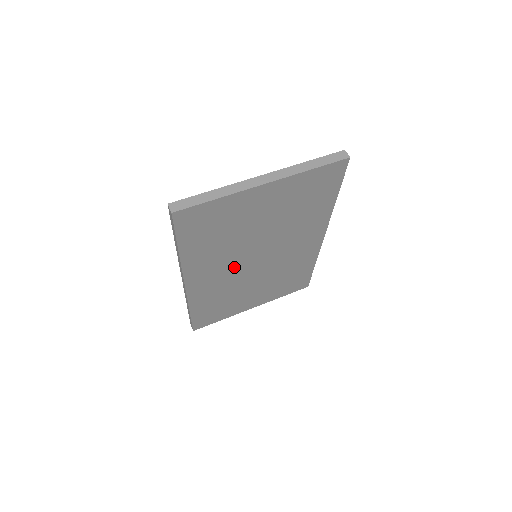
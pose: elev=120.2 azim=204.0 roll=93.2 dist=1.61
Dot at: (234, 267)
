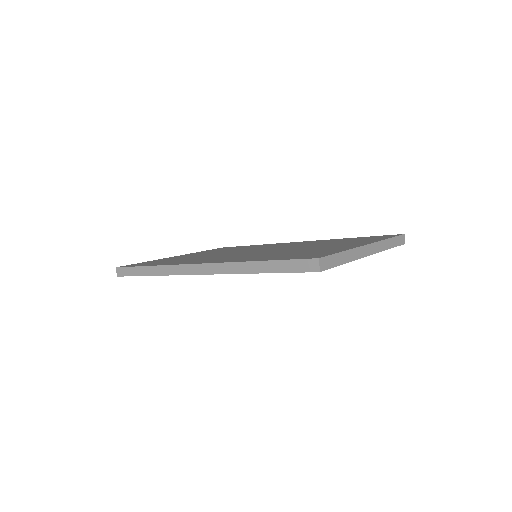
Dot at: occluded
